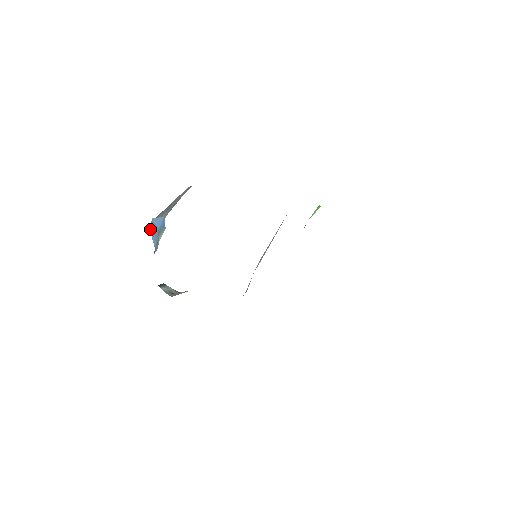
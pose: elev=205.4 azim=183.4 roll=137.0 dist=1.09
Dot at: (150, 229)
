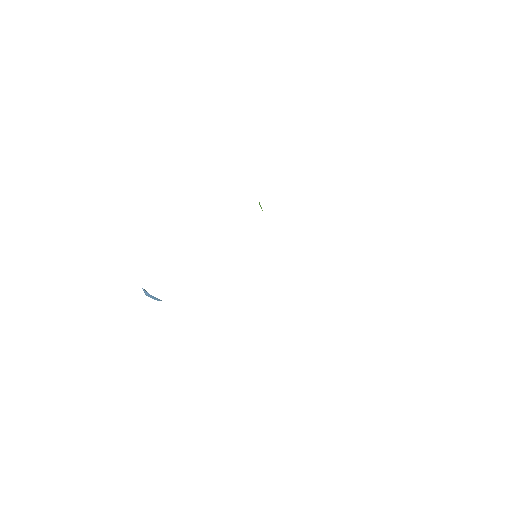
Dot at: occluded
